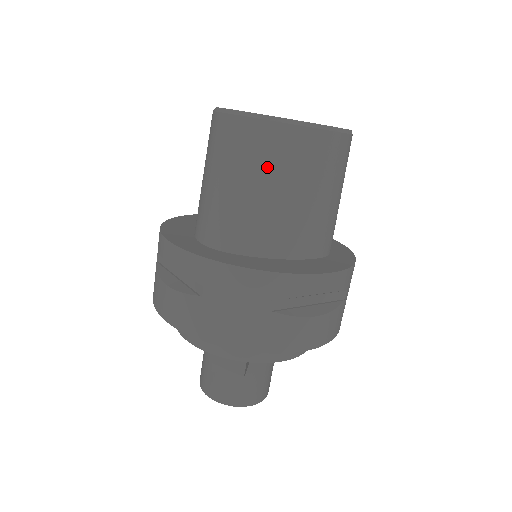
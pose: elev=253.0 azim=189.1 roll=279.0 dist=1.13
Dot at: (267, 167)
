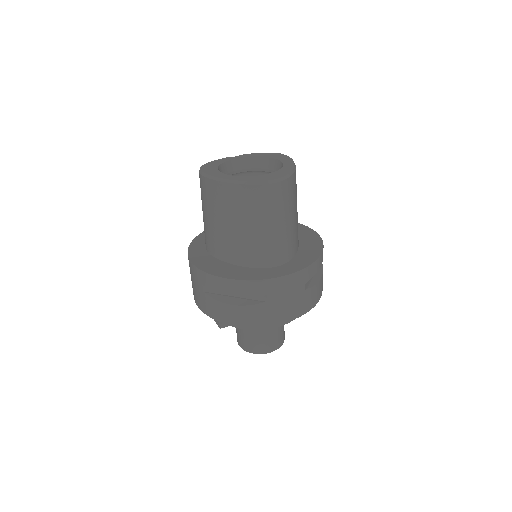
Dot at: (210, 205)
